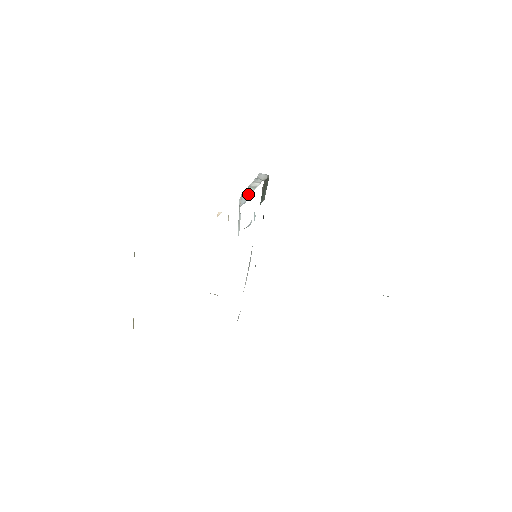
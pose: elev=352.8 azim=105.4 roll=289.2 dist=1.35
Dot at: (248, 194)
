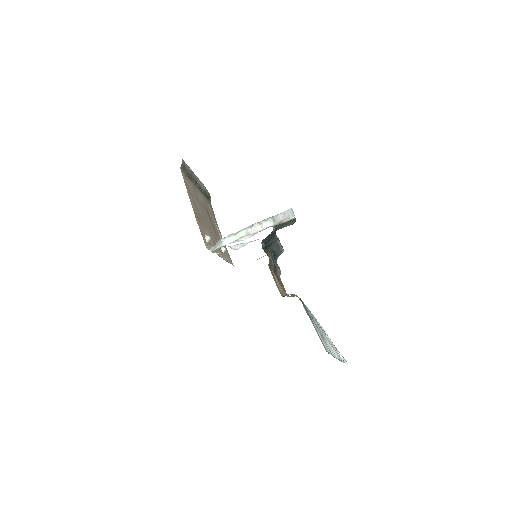
Dot at: (231, 239)
